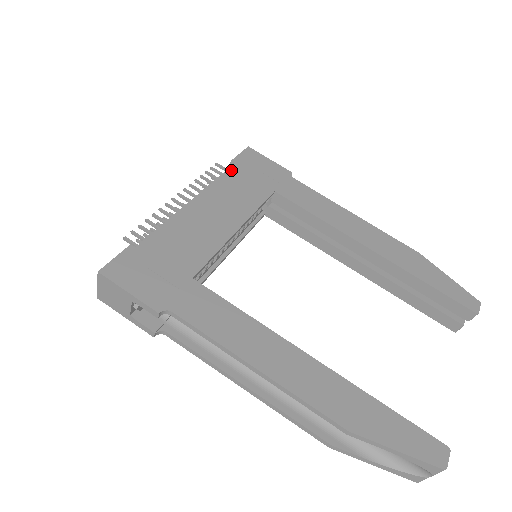
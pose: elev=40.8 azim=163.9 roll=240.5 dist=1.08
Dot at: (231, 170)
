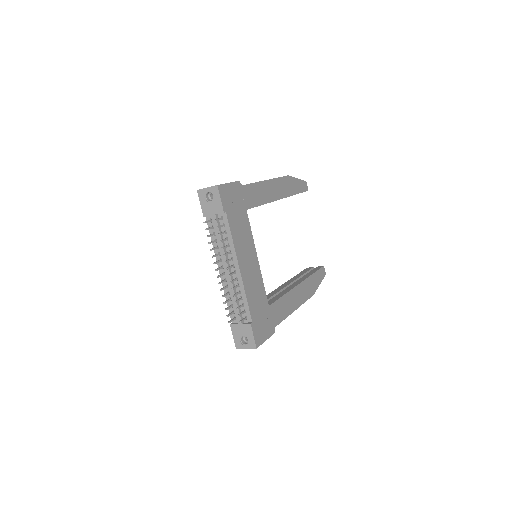
Dot at: (230, 221)
